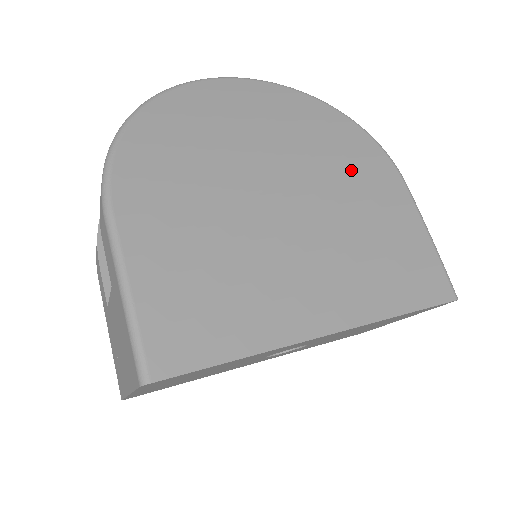
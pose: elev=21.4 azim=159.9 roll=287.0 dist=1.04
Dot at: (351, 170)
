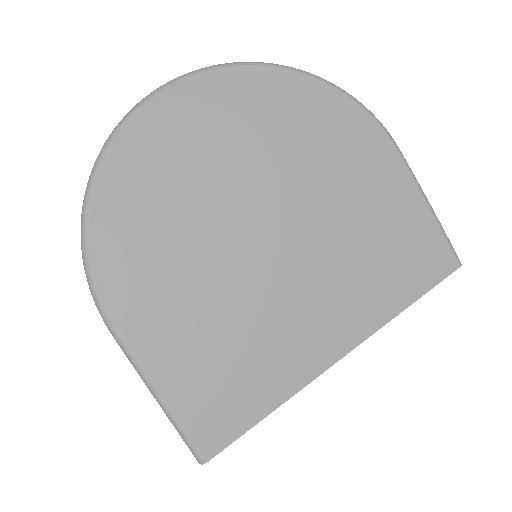
Dot at: (337, 161)
